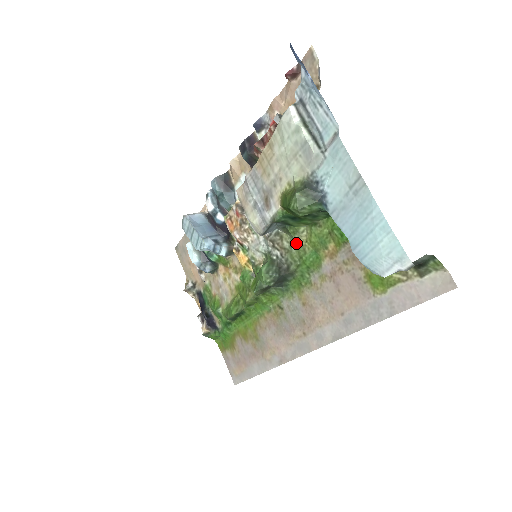
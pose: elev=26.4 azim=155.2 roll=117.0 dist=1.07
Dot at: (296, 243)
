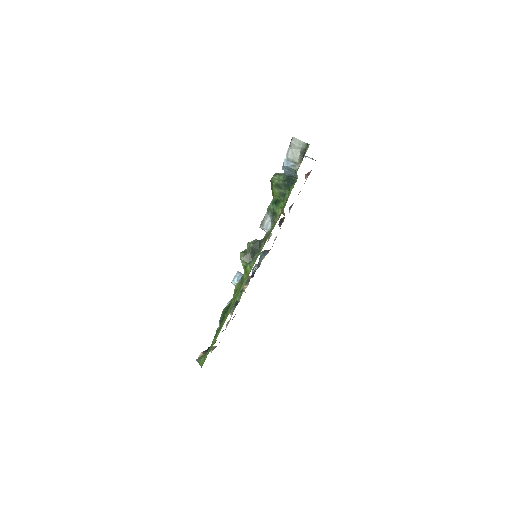
Dot at: occluded
